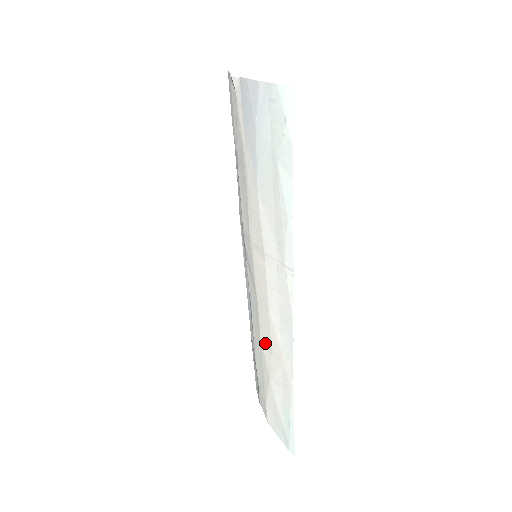
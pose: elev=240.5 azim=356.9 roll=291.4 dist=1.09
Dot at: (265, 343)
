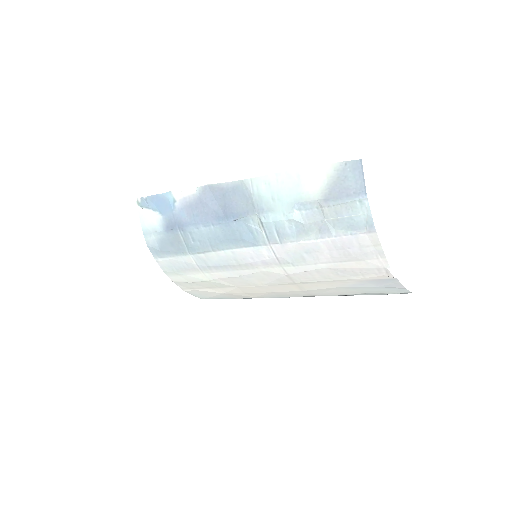
Dot at: (242, 290)
